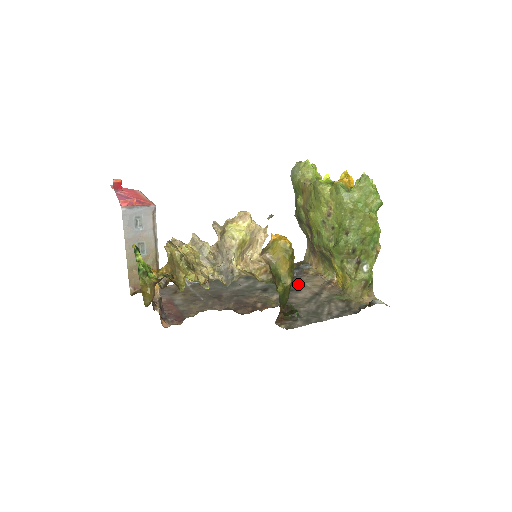
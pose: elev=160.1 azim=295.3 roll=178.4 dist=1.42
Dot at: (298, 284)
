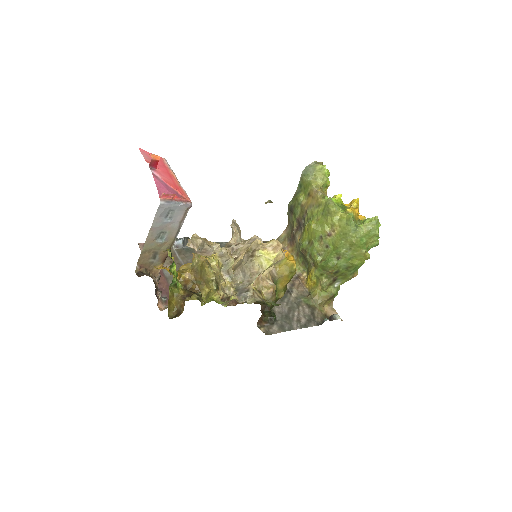
Dot at: occluded
